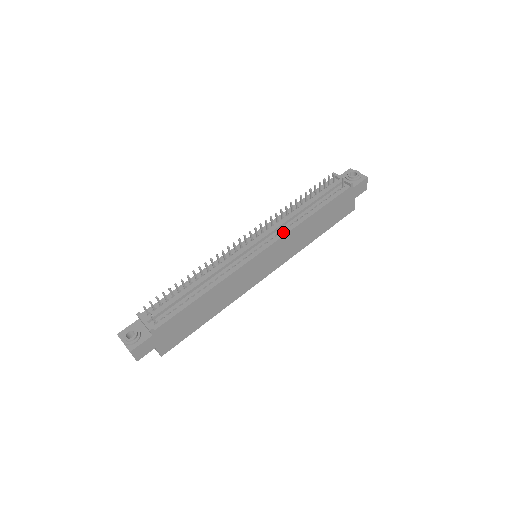
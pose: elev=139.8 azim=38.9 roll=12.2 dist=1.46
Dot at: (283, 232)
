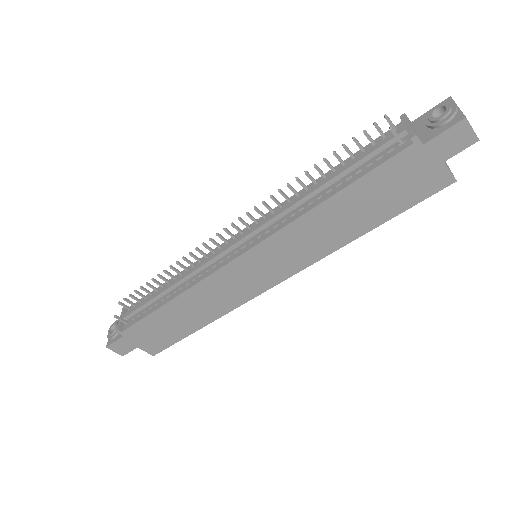
Dot at: (275, 228)
